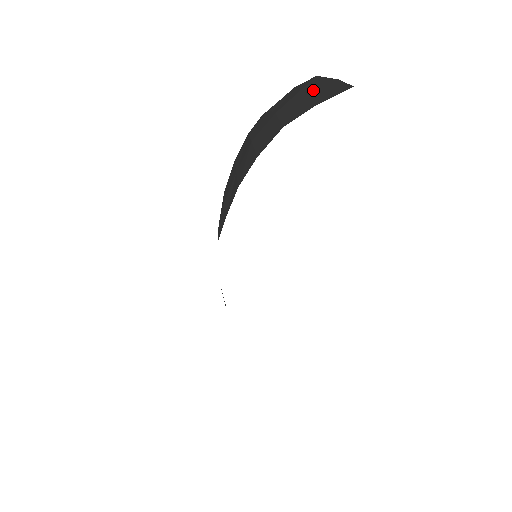
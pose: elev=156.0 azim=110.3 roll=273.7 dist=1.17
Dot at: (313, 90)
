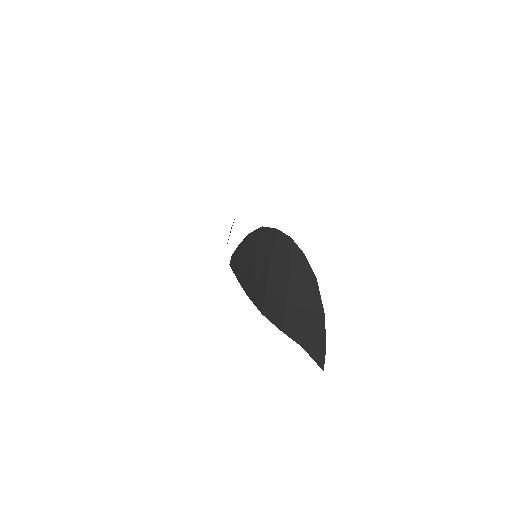
Dot at: (313, 328)
